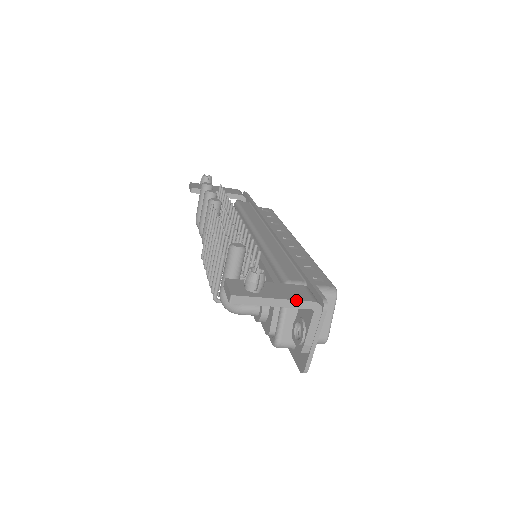
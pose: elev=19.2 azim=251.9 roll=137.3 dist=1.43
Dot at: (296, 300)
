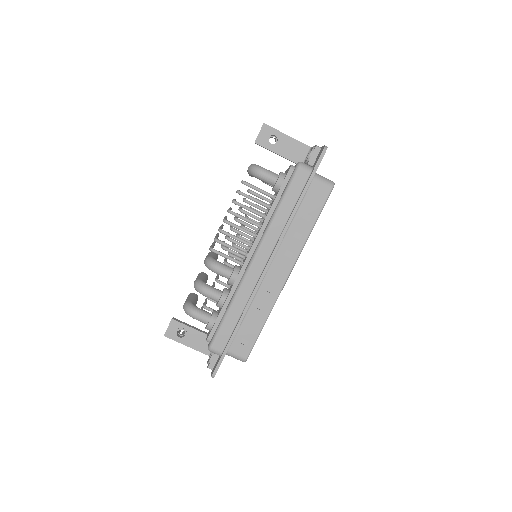
Dot at: (299, 142)
